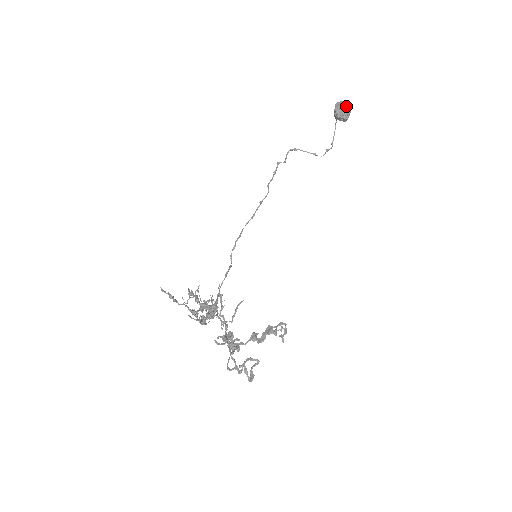
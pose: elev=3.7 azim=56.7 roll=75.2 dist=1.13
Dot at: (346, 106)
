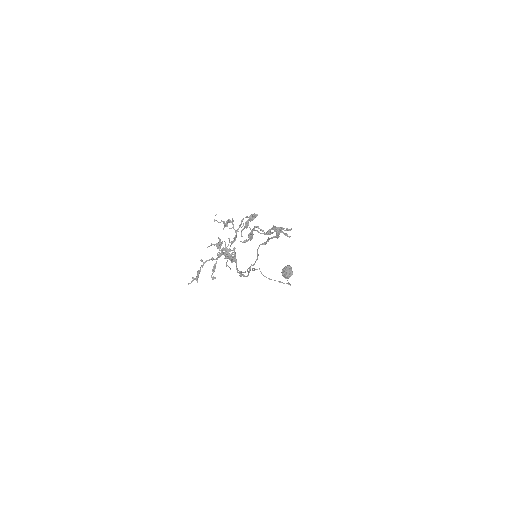
Dot at: (287, 266)
